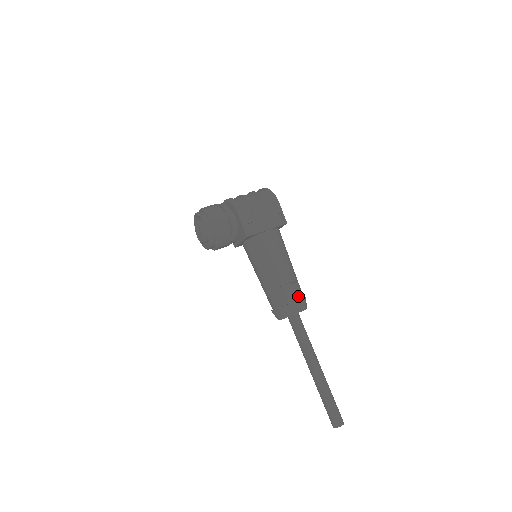
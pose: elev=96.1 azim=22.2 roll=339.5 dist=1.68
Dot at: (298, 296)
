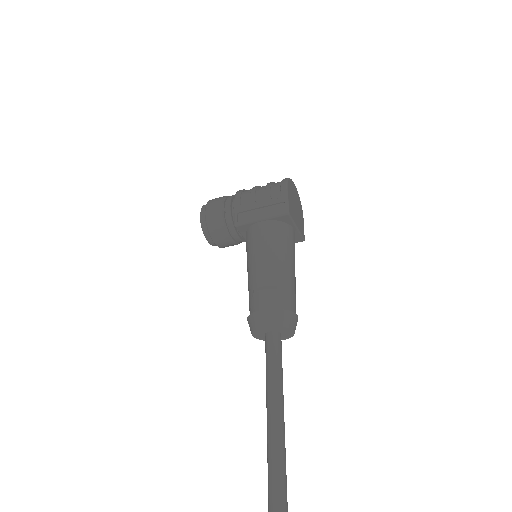
Dot at: (272, 305)
